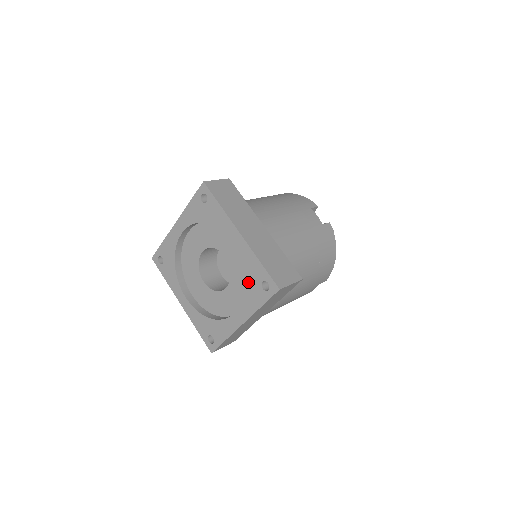
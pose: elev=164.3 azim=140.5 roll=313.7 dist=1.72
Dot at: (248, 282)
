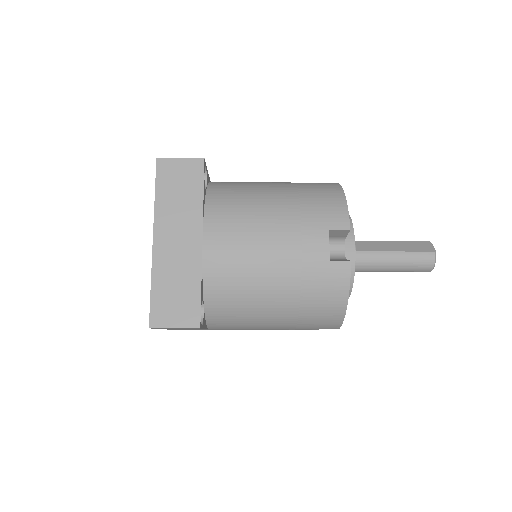
Dot at: occluded
